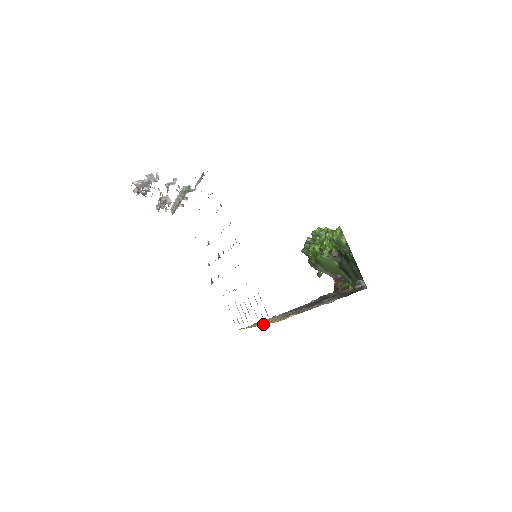
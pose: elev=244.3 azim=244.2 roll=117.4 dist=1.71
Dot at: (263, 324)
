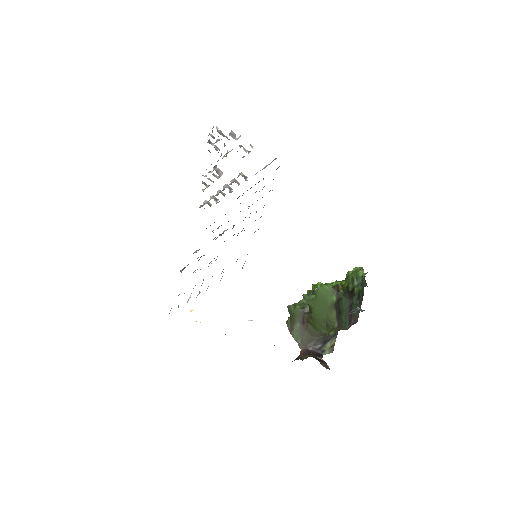
Dot at: occluded
